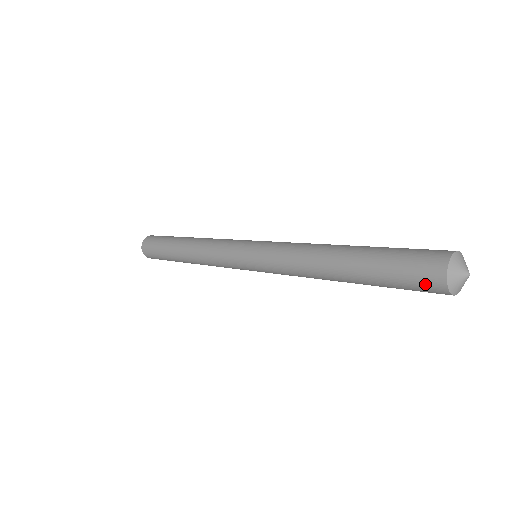
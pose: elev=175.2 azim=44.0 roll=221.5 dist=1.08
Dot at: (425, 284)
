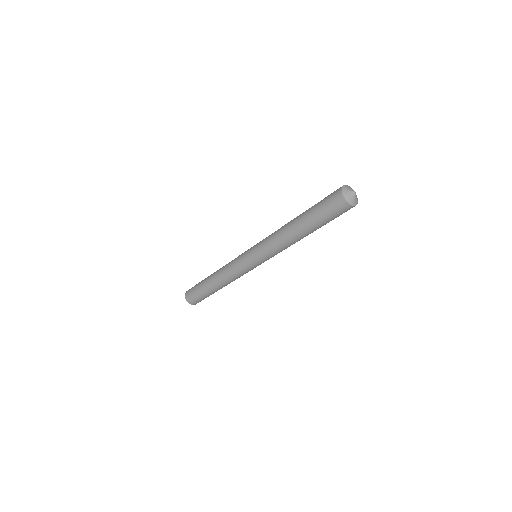
Dot at: (333, 198)
